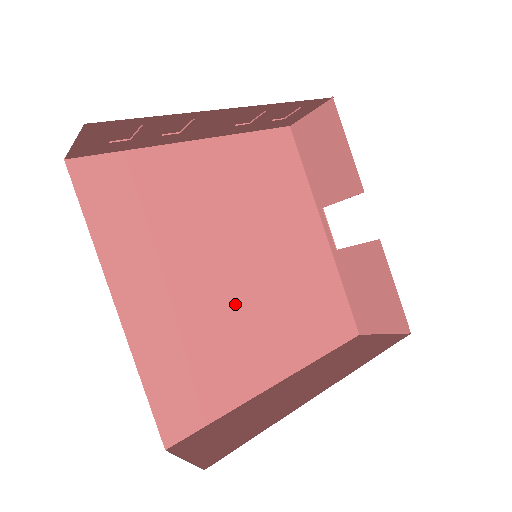
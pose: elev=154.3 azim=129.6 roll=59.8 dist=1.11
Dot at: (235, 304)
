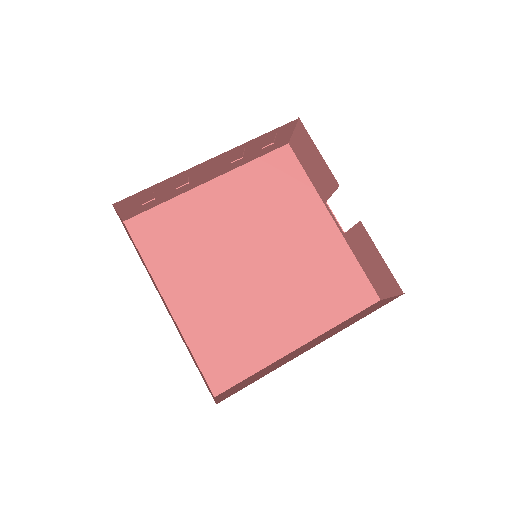
Dot at: (256, 292)
